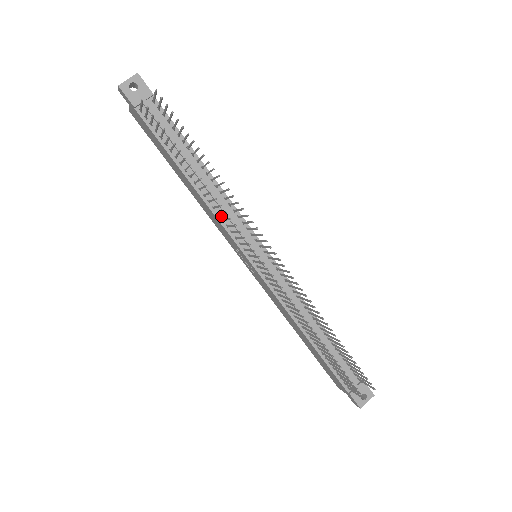
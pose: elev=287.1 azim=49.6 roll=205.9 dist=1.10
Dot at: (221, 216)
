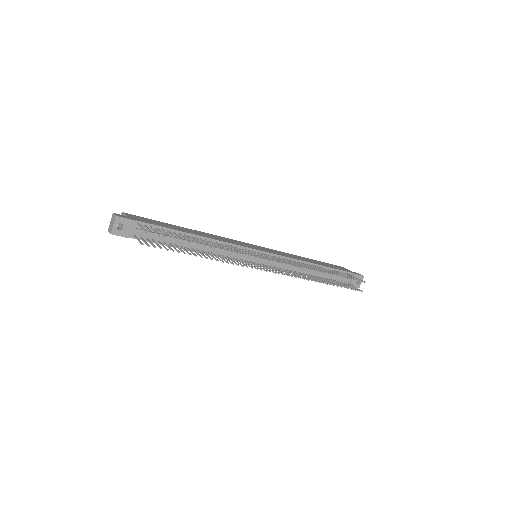
Dot at: (224, 255)
